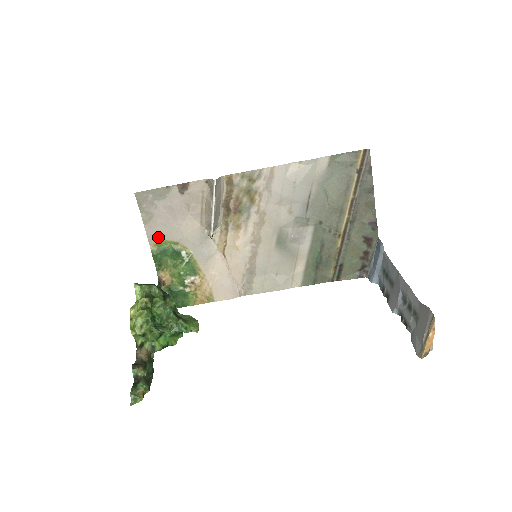
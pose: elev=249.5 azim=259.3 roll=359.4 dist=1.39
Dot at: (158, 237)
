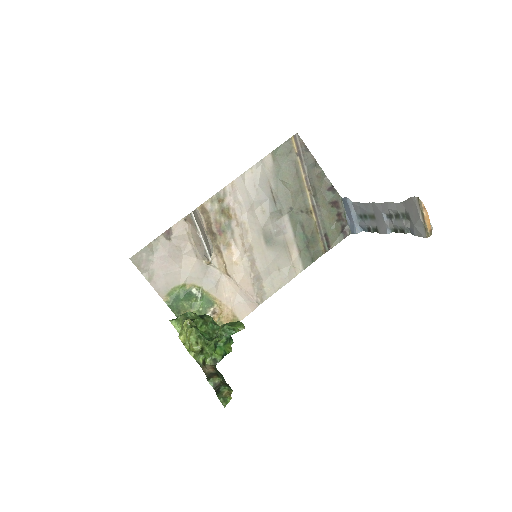
Dot at: (166, 288)
